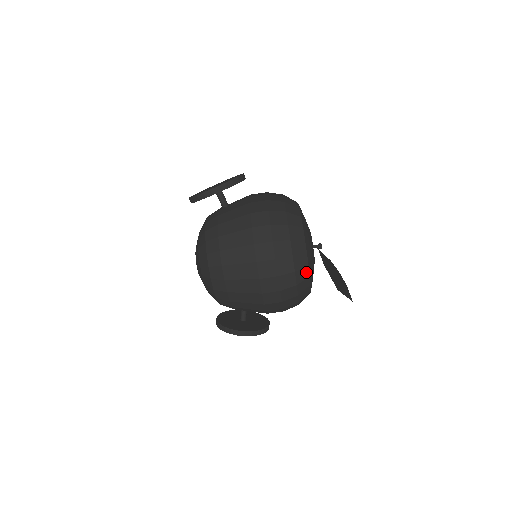
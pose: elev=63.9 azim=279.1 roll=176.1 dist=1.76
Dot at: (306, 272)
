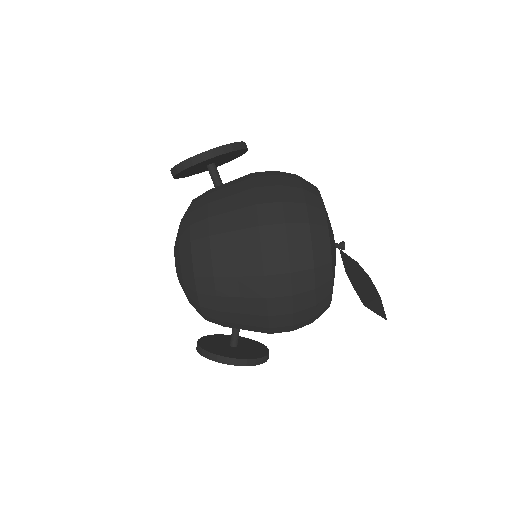
Dot at: (328, 272)
